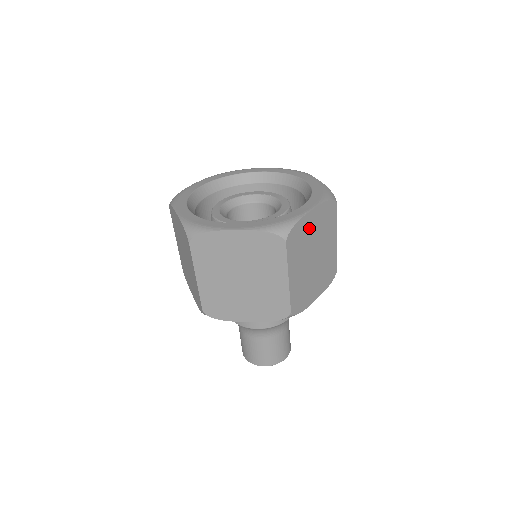
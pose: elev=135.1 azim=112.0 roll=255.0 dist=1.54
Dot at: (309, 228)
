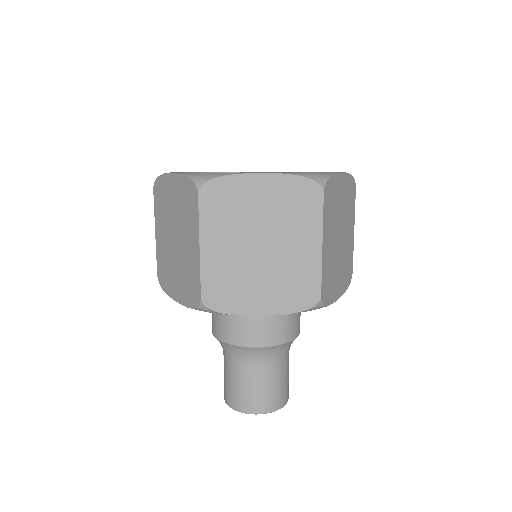
Dot at: (251, 197)
